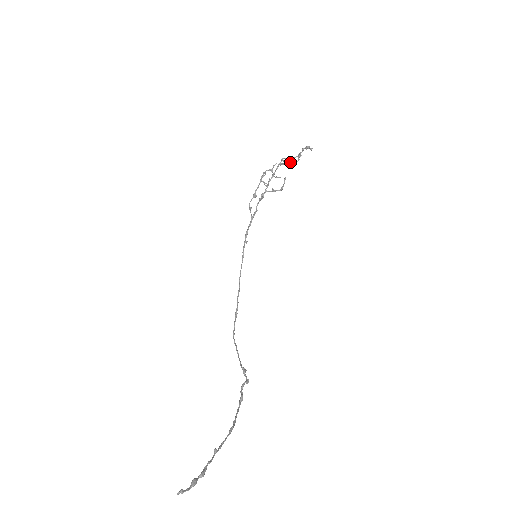
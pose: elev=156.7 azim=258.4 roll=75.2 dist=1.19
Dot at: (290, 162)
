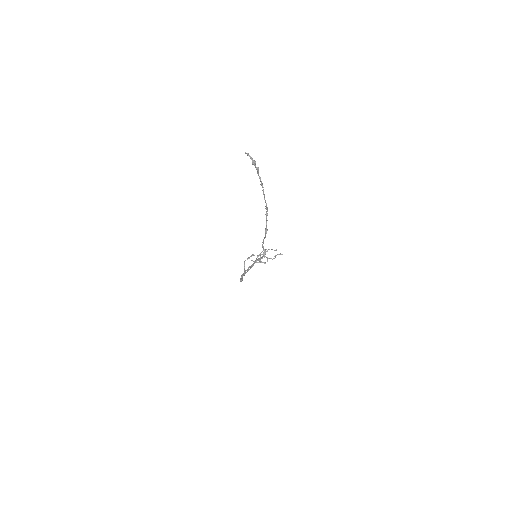
Dot at: (269, 258)
